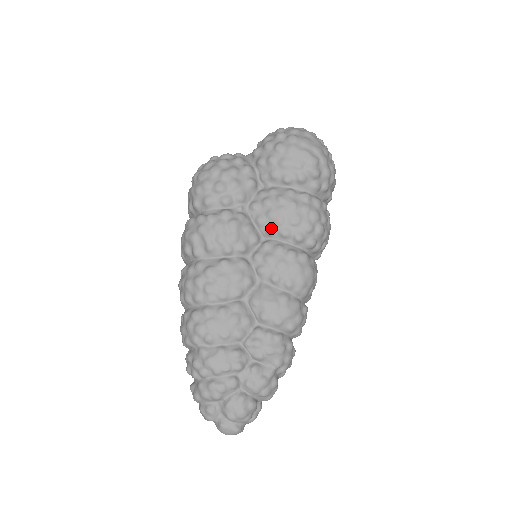
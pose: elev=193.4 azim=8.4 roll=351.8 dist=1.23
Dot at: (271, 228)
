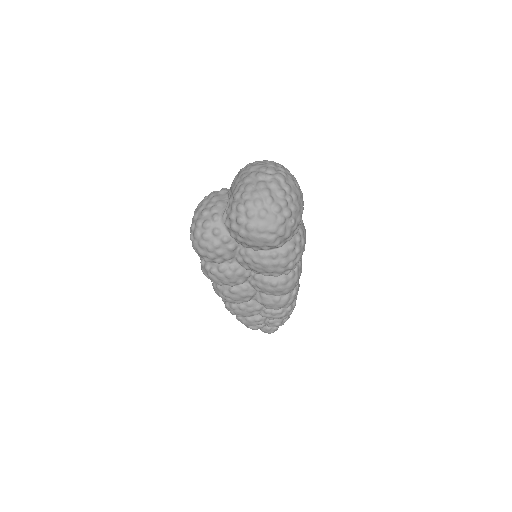
Dot at: (255, 272)
